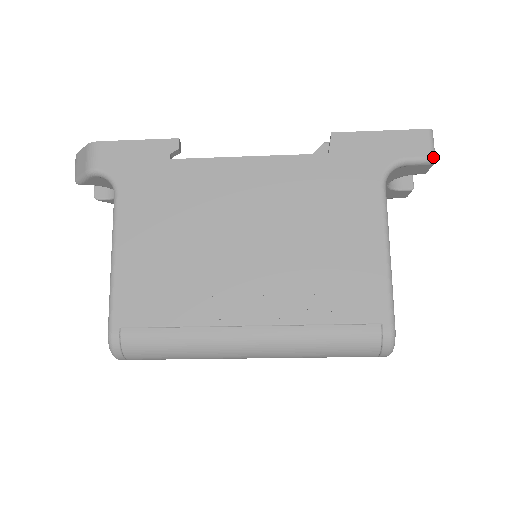
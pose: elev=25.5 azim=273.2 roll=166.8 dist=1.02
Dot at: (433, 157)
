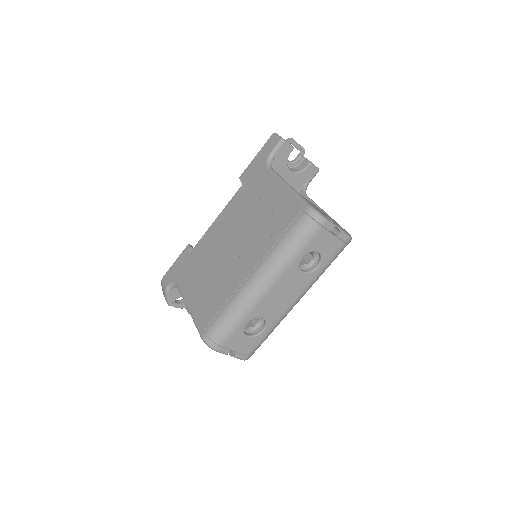
Dot at: (281, 139)
